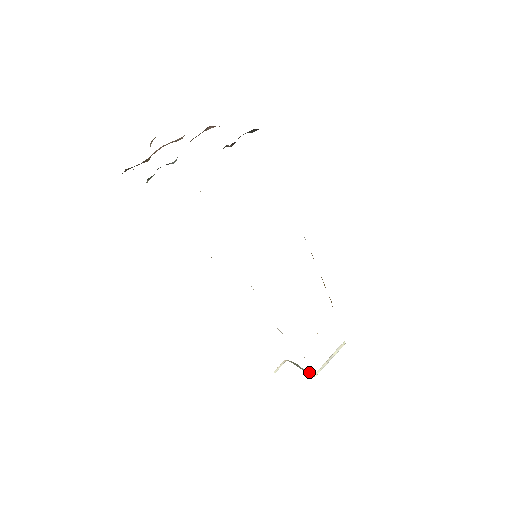
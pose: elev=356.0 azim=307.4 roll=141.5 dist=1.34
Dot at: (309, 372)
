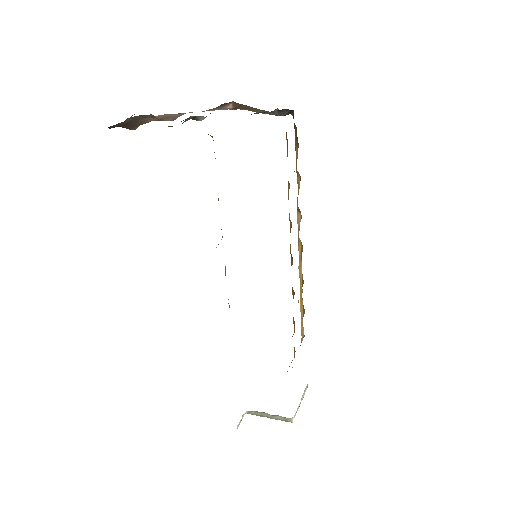
Dot at: (284, 417)
